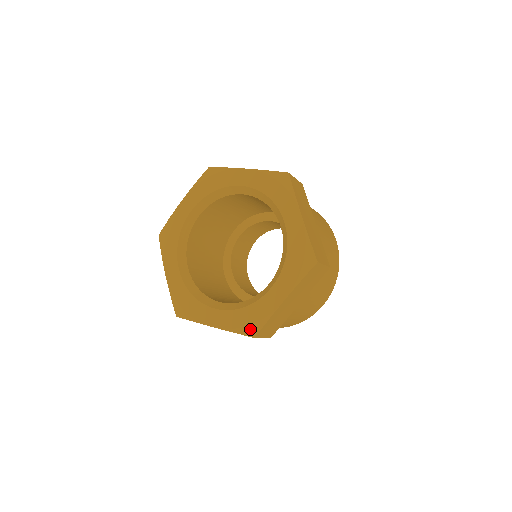
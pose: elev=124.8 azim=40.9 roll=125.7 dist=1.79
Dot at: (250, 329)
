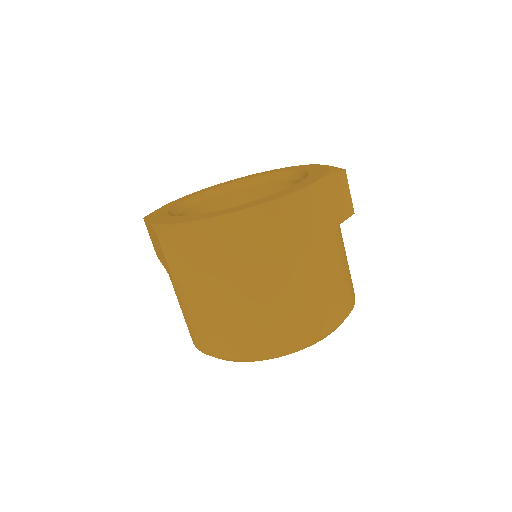
Dot at: (273, 202)
